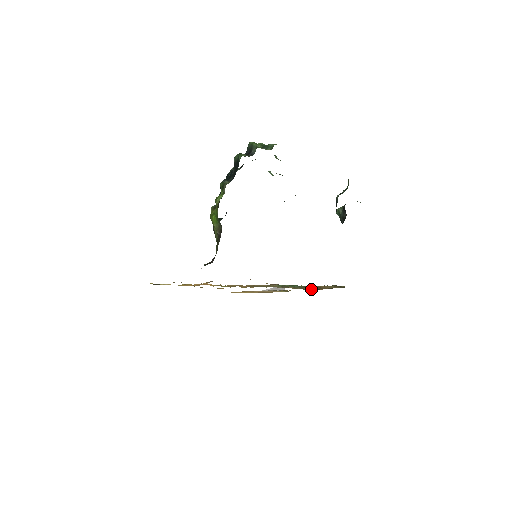
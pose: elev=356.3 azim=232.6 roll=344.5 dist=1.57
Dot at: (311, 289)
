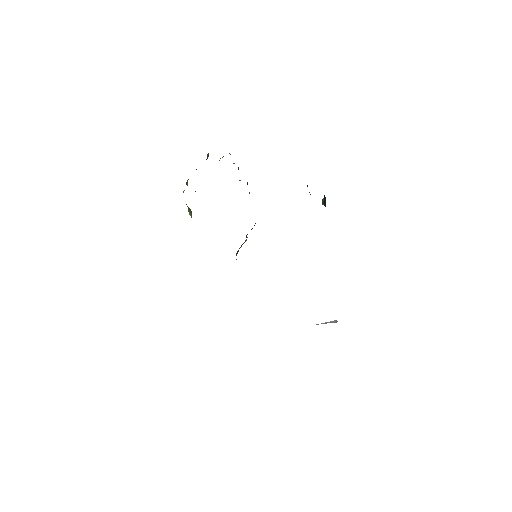
Dot at: occluded
